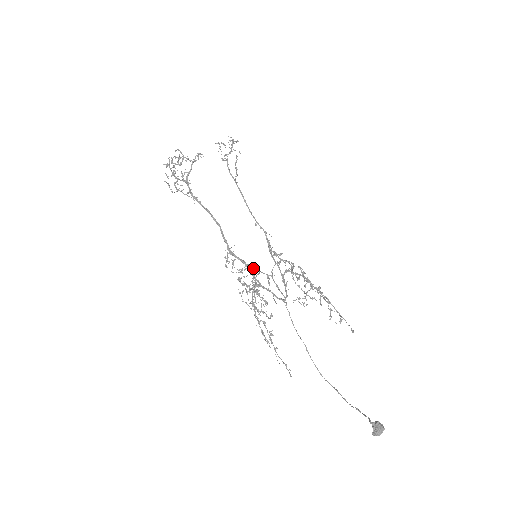
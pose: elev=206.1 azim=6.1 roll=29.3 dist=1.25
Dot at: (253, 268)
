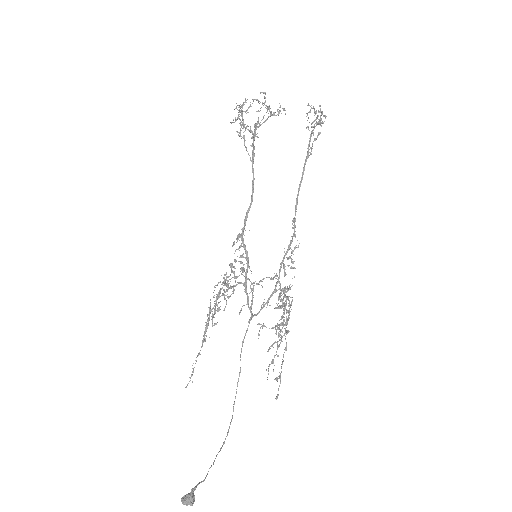
Dot at: occluded
